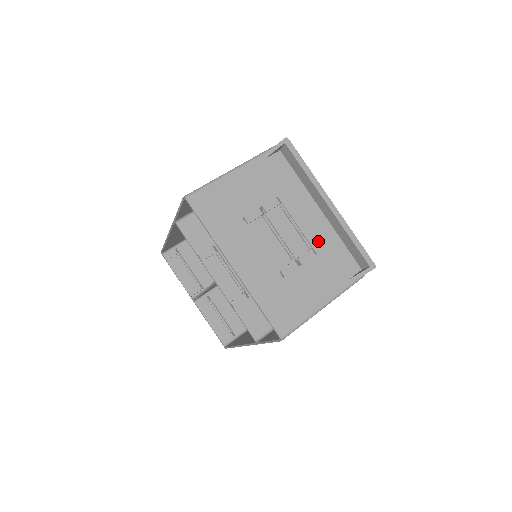
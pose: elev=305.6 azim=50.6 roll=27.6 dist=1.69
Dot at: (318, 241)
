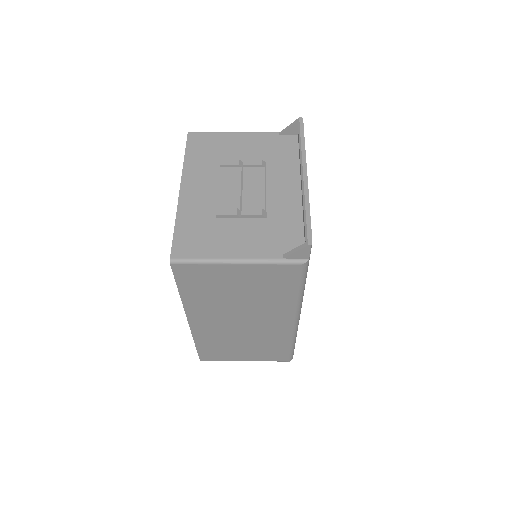
Dot at: (277, 209)
